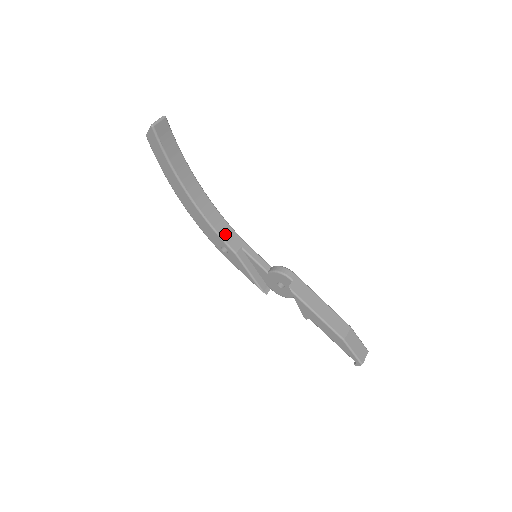
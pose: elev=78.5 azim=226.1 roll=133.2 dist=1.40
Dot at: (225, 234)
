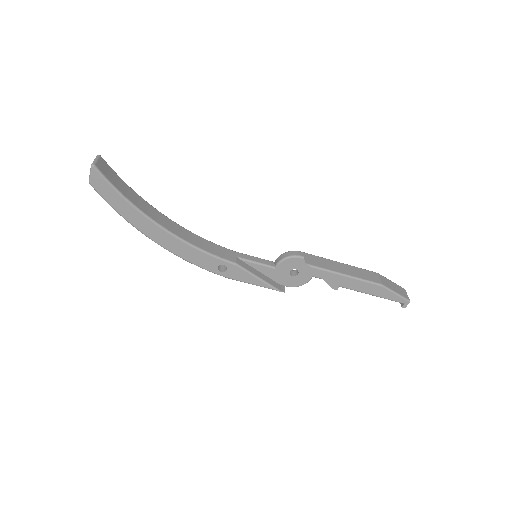
Dot at: (215, 251)
